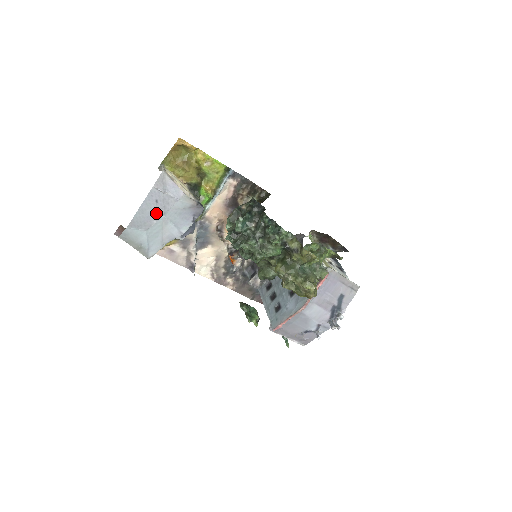
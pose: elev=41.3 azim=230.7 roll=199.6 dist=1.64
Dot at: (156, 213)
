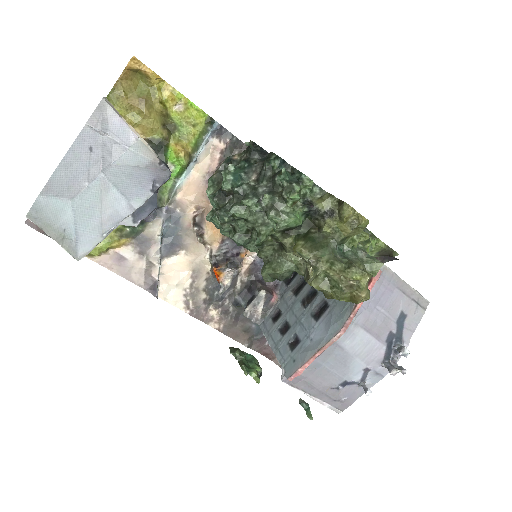
Dot at: (89, 169)
